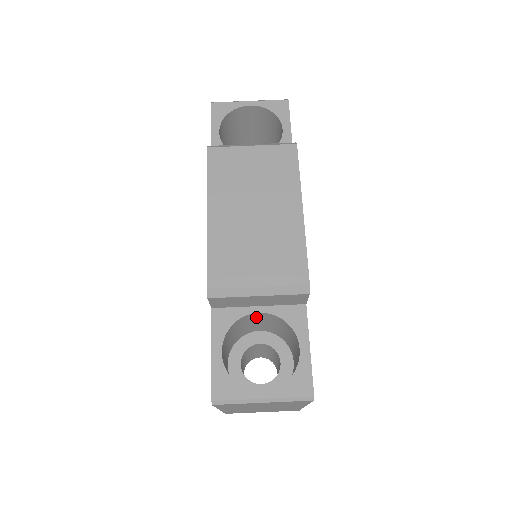
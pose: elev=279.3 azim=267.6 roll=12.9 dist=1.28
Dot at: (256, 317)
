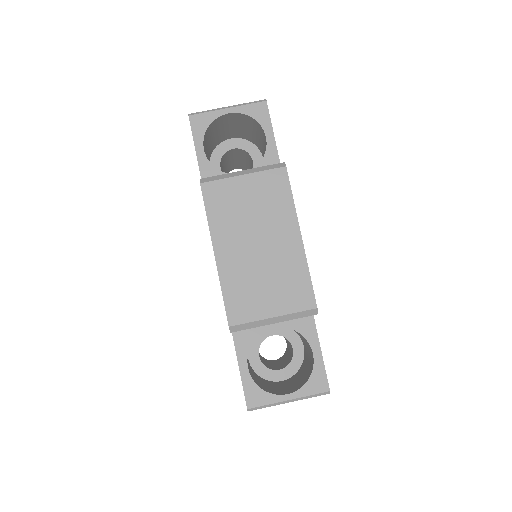
Dot at: occluded
